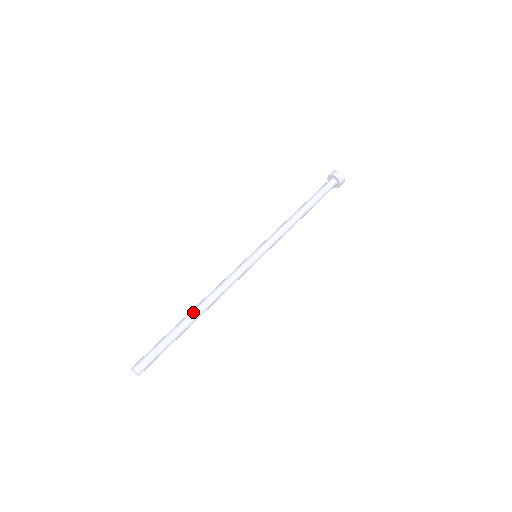
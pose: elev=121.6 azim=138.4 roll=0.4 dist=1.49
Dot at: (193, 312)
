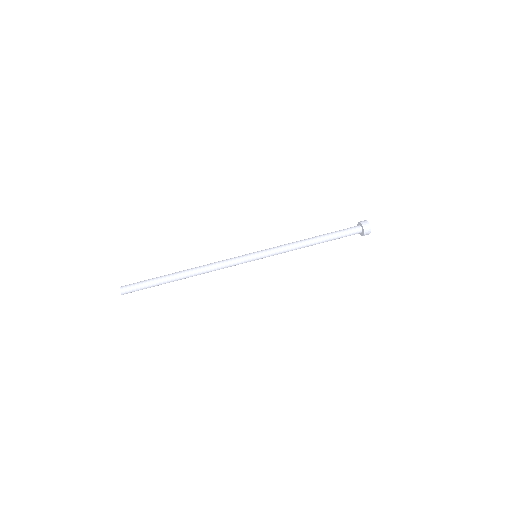
Dot at: (183, 270)
